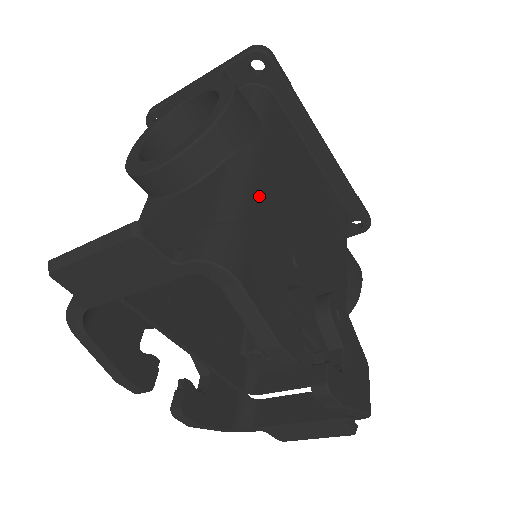
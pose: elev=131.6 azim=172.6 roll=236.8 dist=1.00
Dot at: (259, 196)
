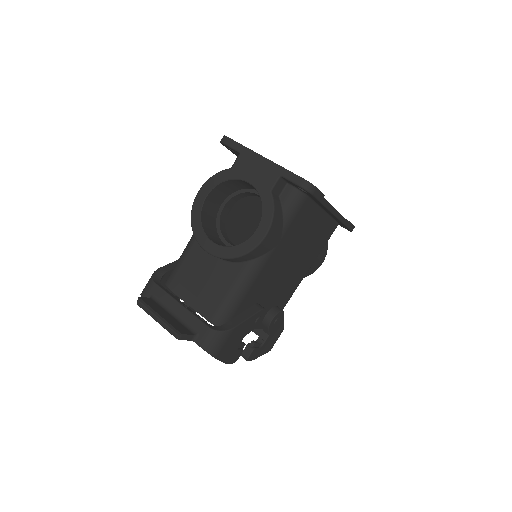
Dot at: (255, 286)
